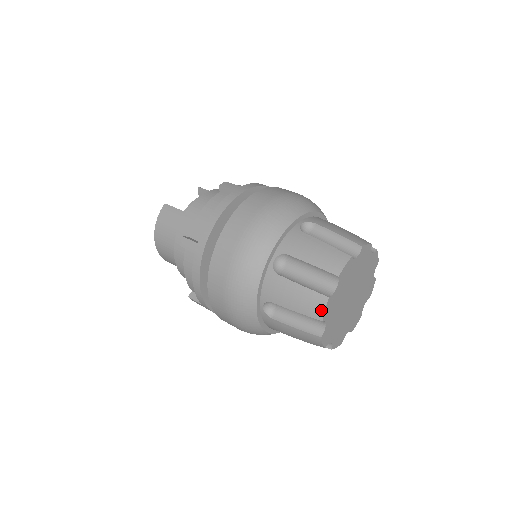
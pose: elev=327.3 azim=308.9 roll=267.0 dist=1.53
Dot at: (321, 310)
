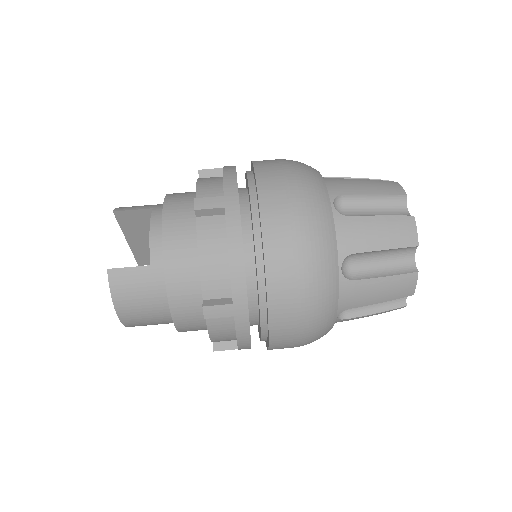
Dot at: (412, 287)
